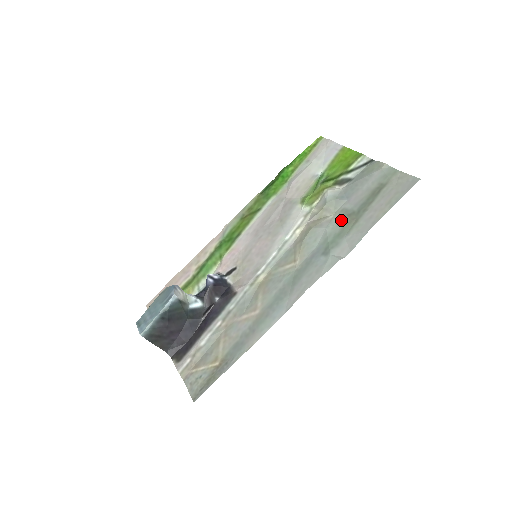
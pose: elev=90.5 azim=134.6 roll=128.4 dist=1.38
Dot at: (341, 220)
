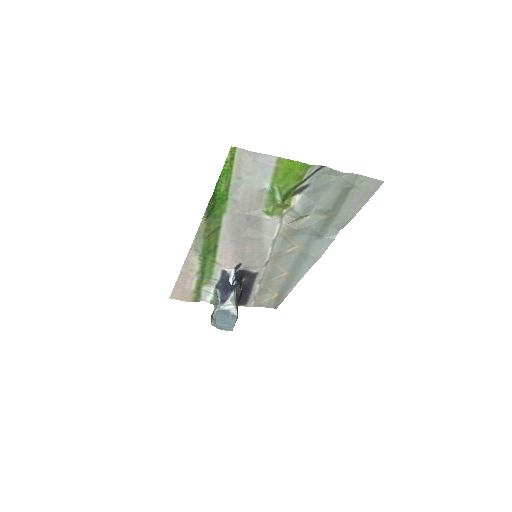
Dot at: (321, 219)
